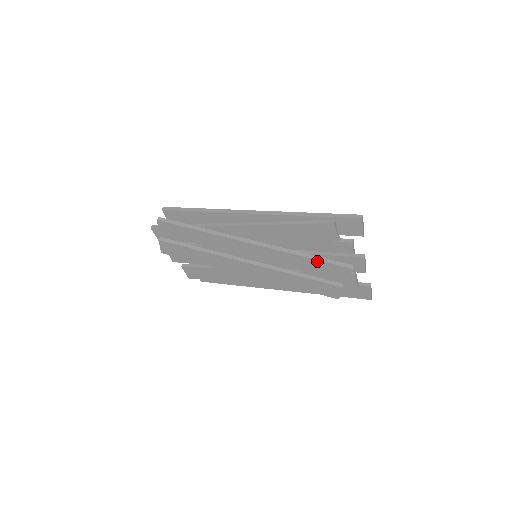
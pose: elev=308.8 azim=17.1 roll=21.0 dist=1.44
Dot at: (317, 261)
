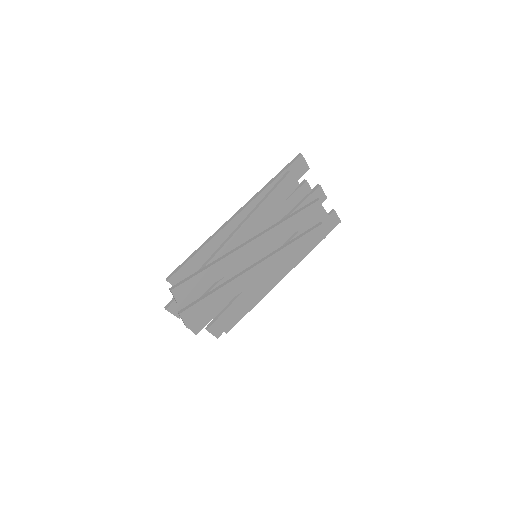
Dot at: (298, 214)
